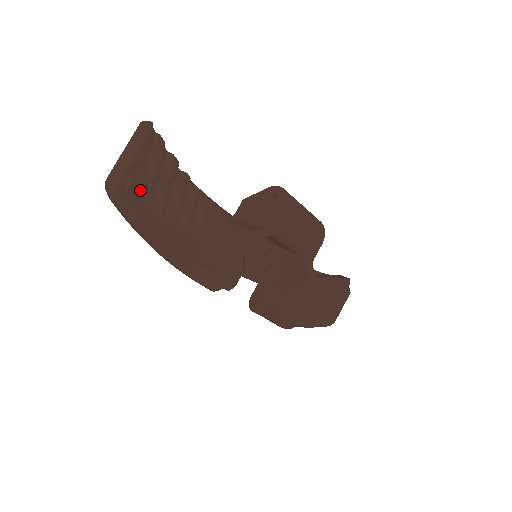
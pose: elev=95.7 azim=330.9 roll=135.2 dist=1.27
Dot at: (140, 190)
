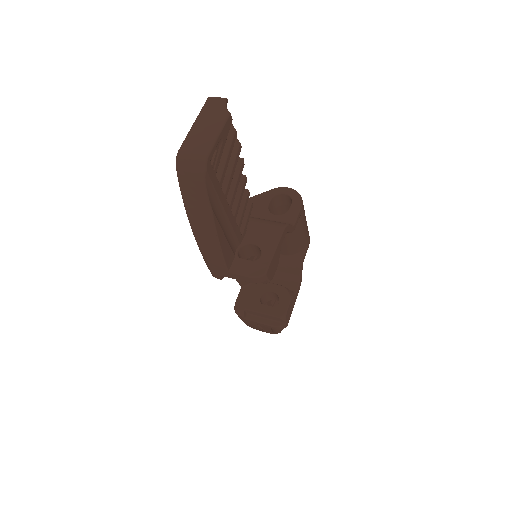
Dot at: occluded
